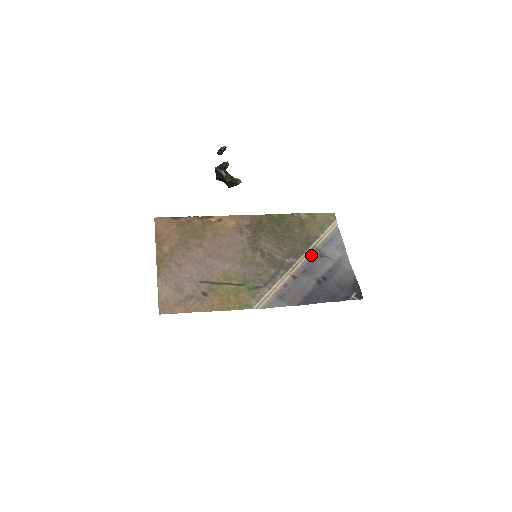
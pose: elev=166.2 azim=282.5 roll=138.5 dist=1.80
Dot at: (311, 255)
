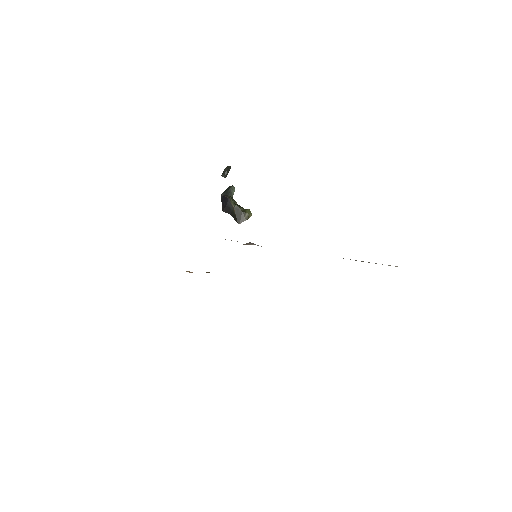
Dot at: occluded
